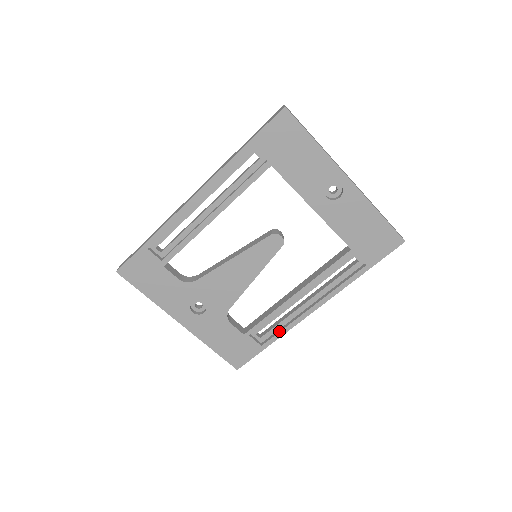
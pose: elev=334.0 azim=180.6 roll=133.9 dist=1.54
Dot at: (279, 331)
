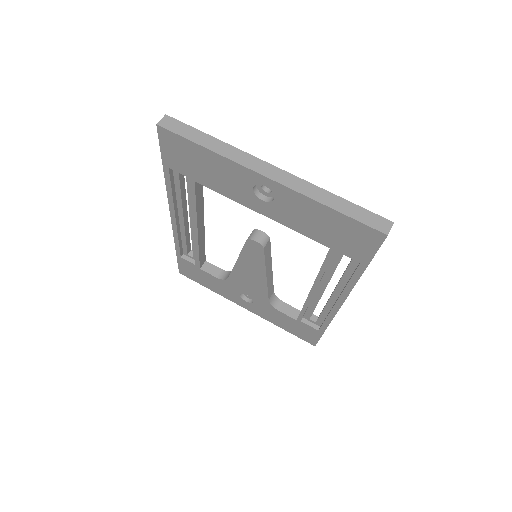
Dot at: (324, 320)
